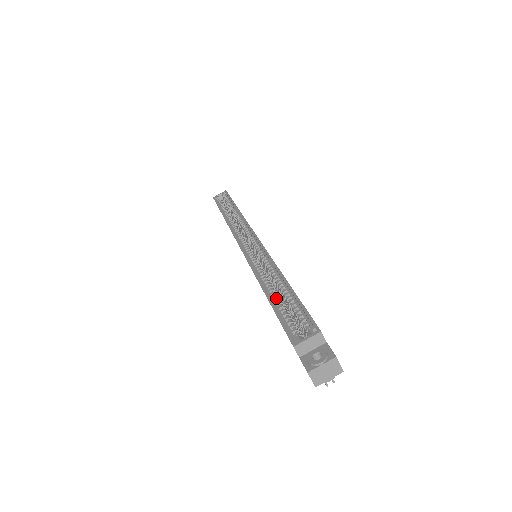
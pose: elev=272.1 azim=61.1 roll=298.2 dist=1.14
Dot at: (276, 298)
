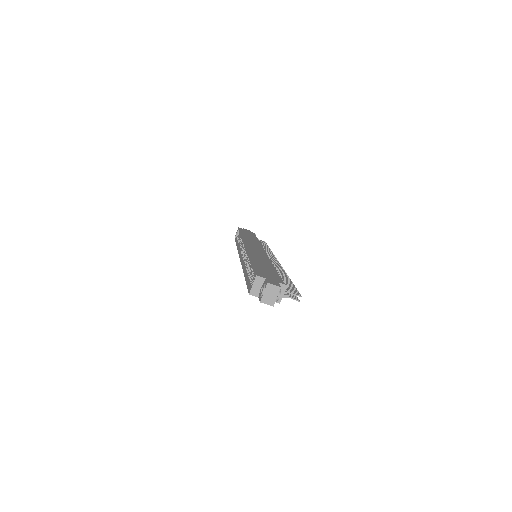
Dot at: (248, 274)
